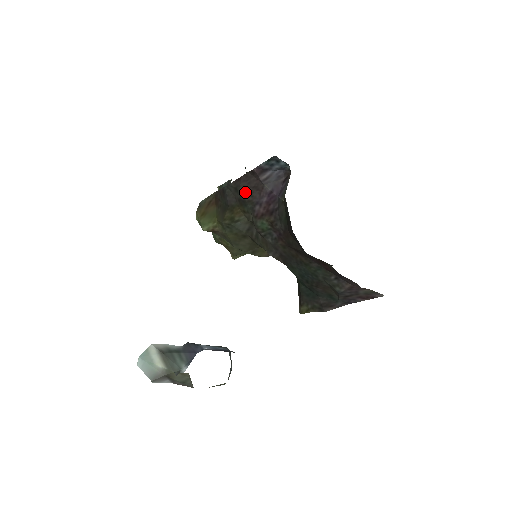
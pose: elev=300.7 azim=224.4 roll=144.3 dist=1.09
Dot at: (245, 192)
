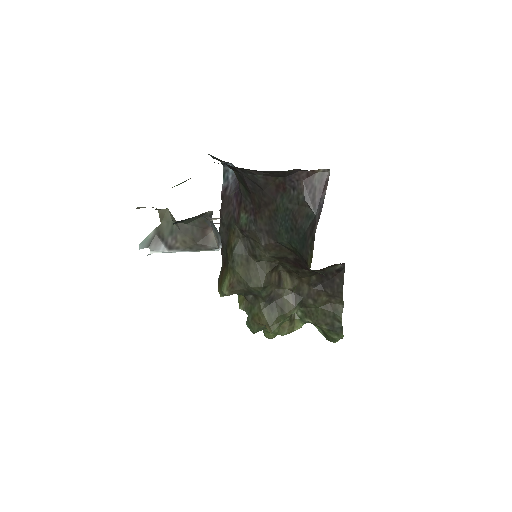
Dot at: (226, 216)
